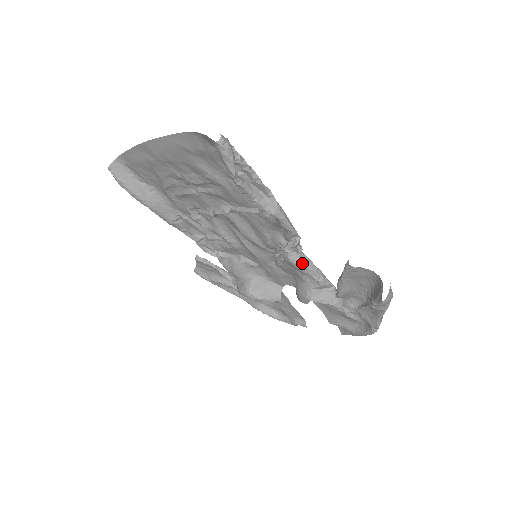
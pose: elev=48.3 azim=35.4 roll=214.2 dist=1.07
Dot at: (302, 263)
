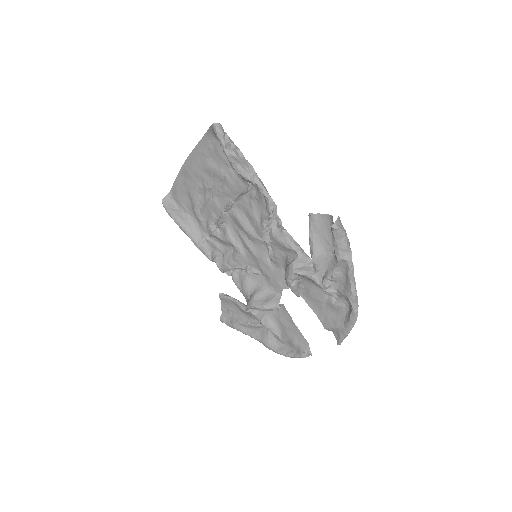
Dot at: (282, 235)
